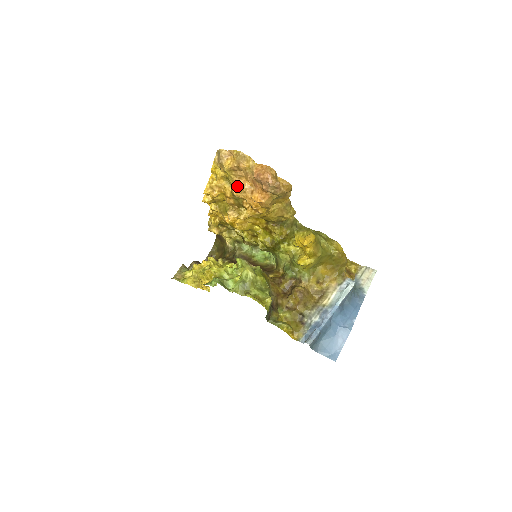
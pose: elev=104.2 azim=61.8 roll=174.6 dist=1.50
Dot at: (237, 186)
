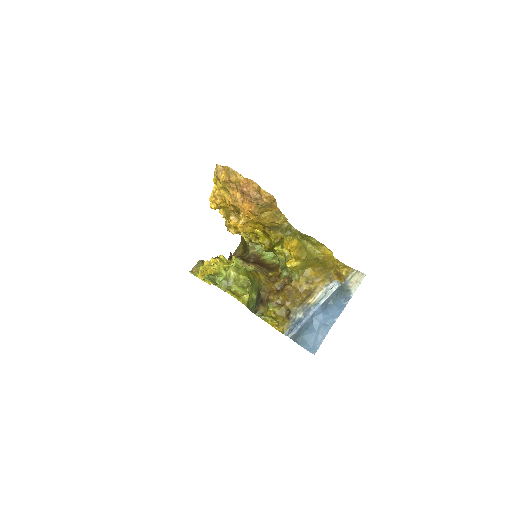
Dot at: (231, 196)
